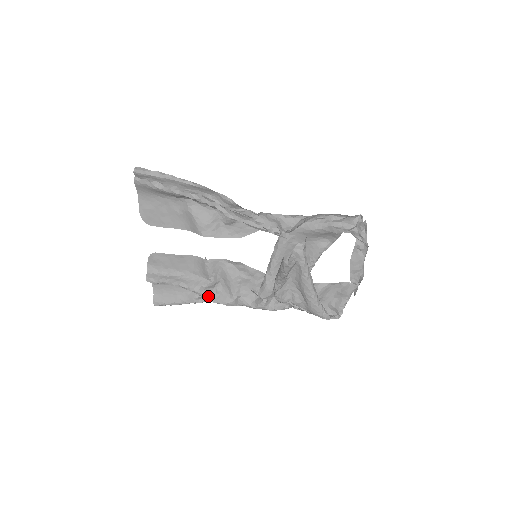
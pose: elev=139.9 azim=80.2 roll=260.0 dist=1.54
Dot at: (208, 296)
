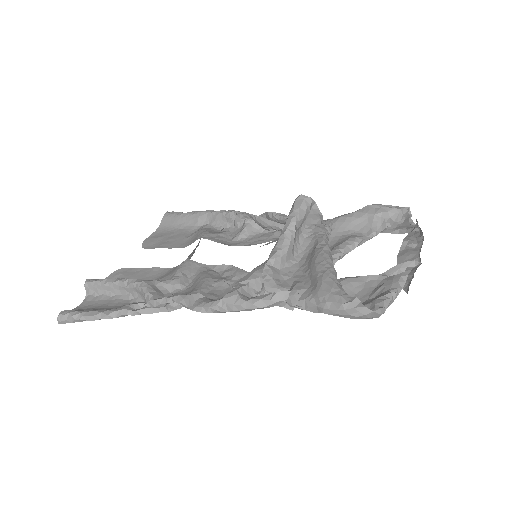
Dot at: (155, 292)
